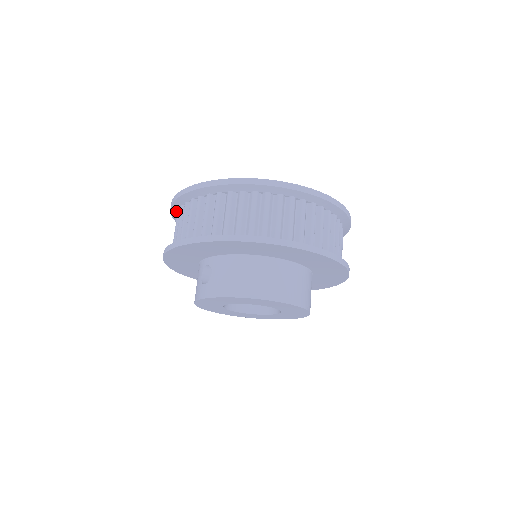
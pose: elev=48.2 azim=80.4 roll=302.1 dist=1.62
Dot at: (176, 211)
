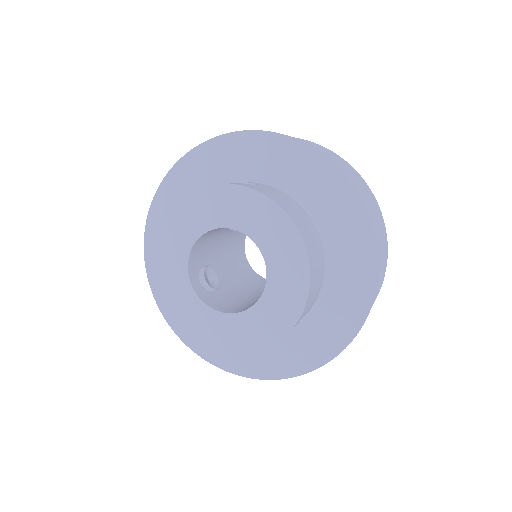
Dot at: occluded
